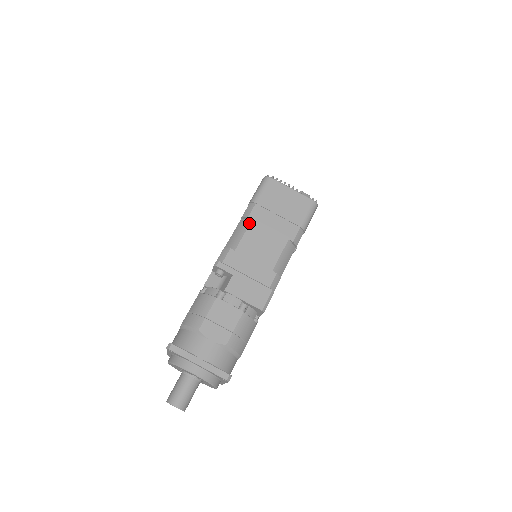
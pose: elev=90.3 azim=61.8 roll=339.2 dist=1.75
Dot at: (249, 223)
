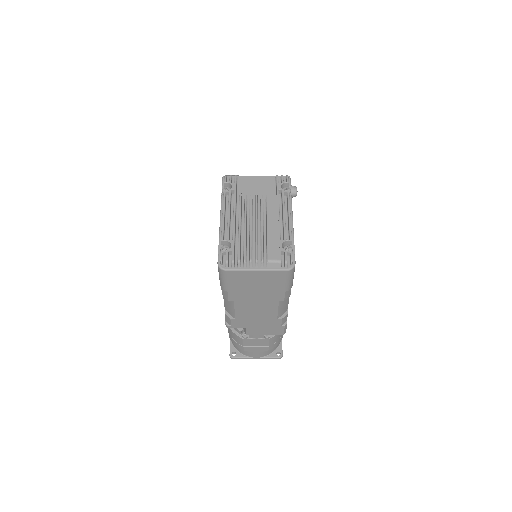
Dot at: (233, 303)
